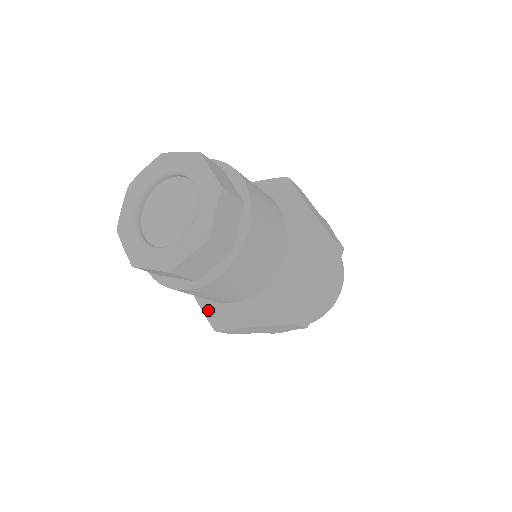
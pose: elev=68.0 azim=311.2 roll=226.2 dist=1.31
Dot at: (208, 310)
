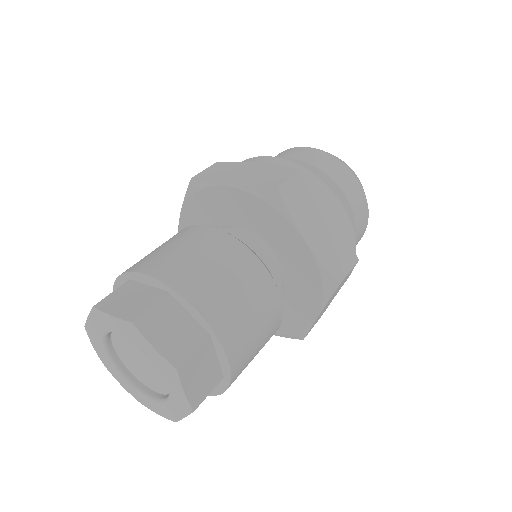
Dot at: (279, 333)
